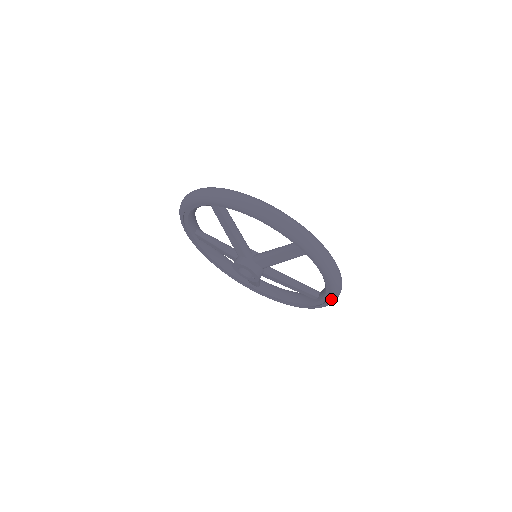
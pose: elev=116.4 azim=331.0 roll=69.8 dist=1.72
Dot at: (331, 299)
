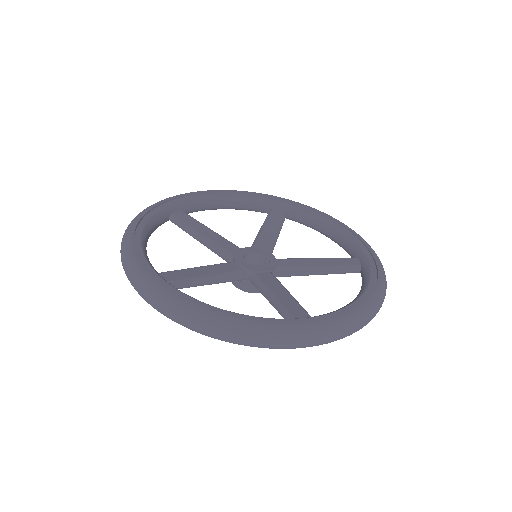
Dot at: occluded
